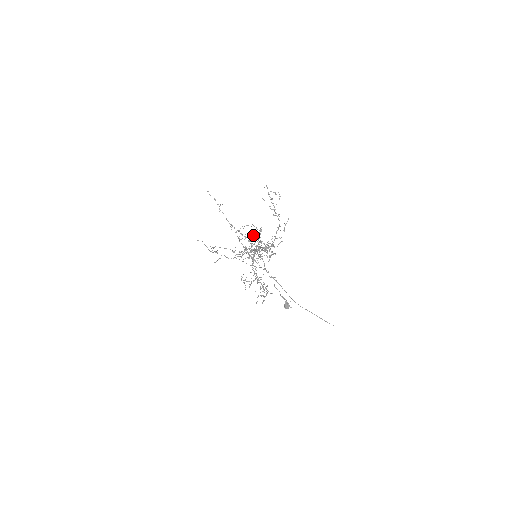
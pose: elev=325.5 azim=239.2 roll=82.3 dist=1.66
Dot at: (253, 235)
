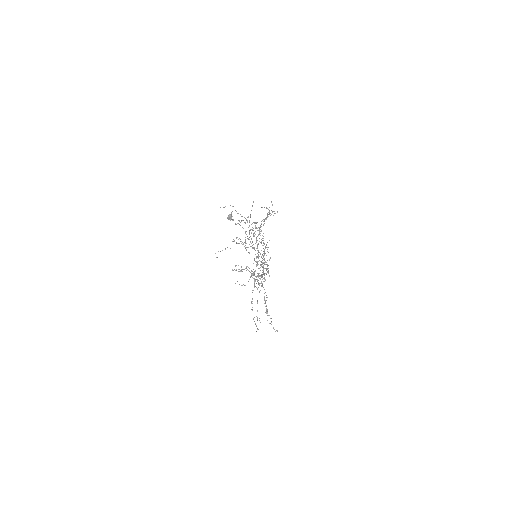
Dot at: occluded
